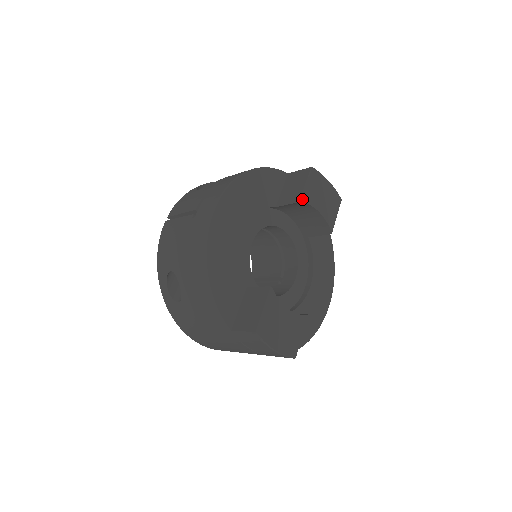
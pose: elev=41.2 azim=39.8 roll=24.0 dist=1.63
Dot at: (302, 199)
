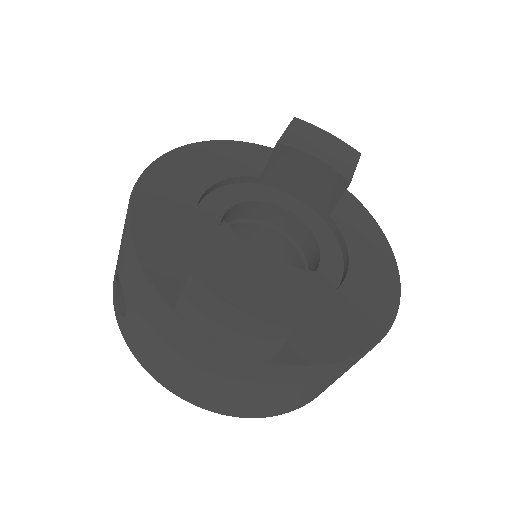
Dot at: (280, 141)
